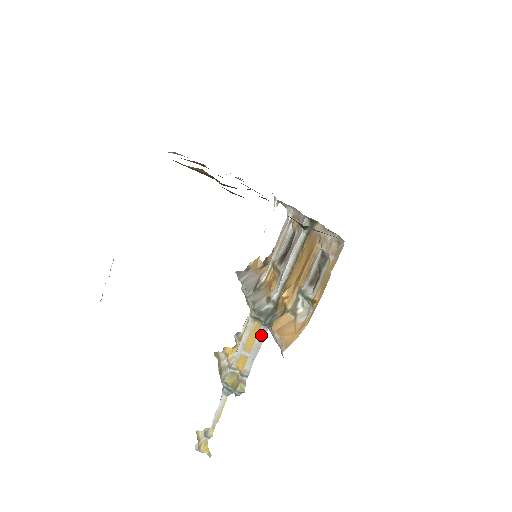
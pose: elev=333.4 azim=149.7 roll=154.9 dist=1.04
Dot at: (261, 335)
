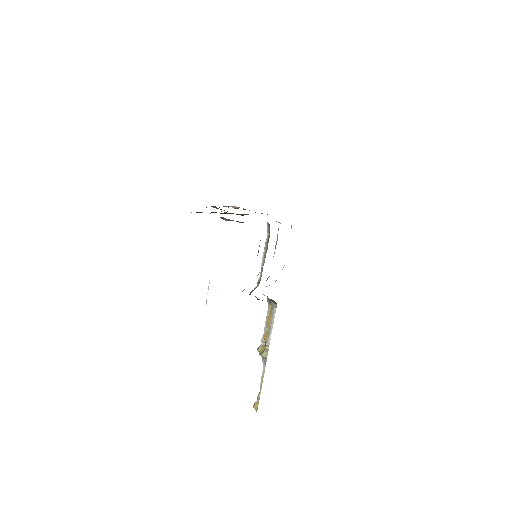
Dot at: (273, 314)
